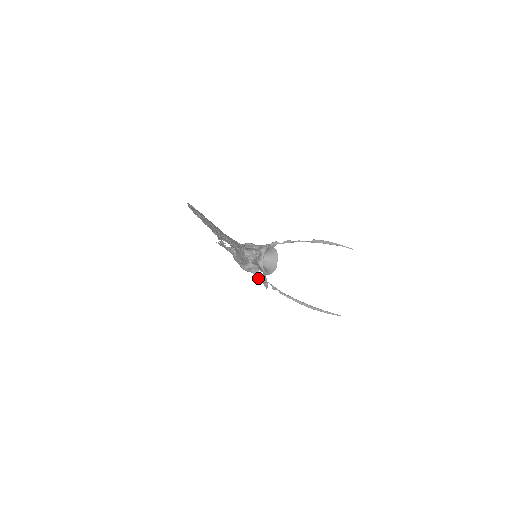
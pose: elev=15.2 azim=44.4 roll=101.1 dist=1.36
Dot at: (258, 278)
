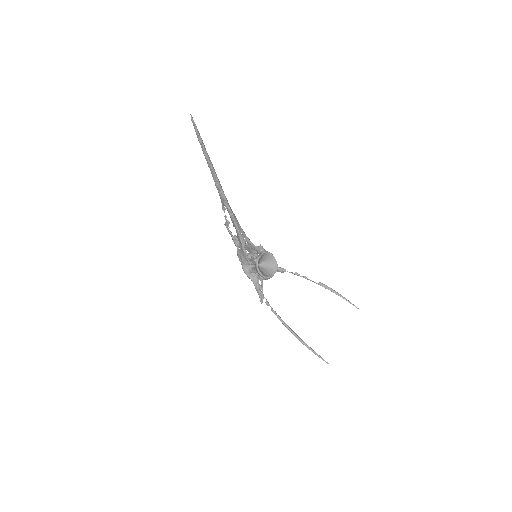
Dot at: (255, 287)
